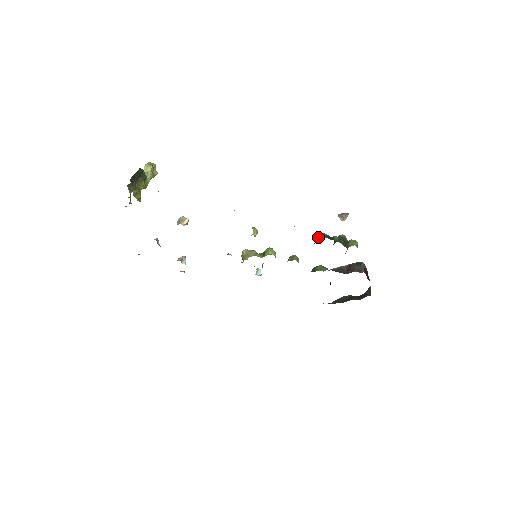
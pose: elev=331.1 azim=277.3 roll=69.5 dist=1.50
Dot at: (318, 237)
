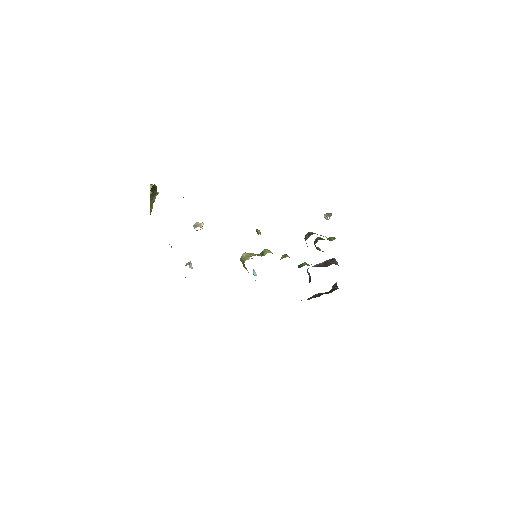
Dot at: (308, 235)
